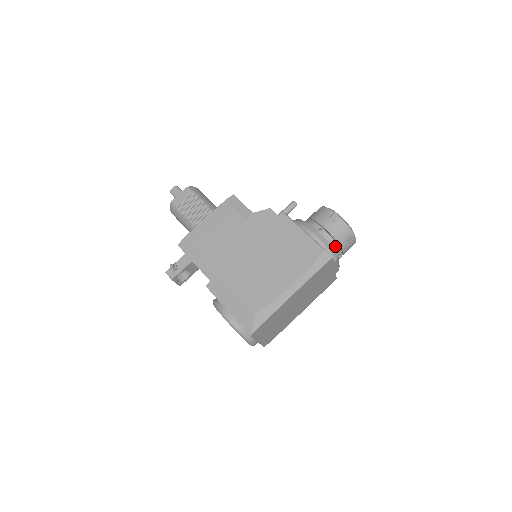
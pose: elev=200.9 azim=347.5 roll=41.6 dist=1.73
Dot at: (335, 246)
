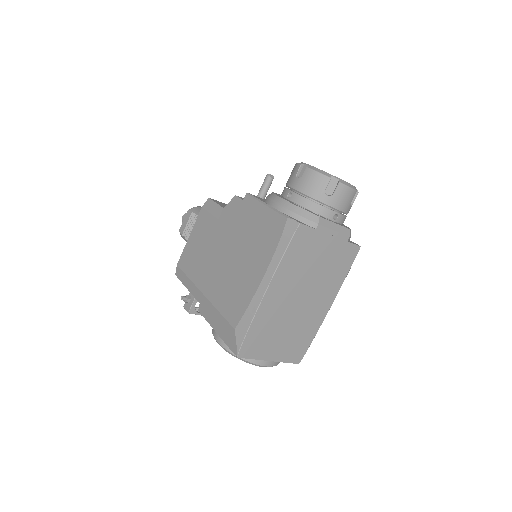
Dot at: (315, 207)
